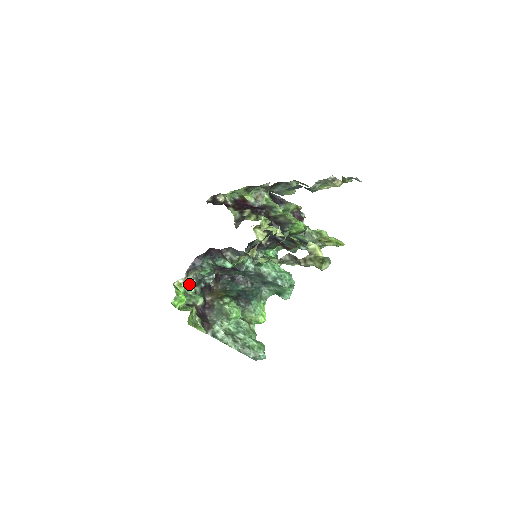
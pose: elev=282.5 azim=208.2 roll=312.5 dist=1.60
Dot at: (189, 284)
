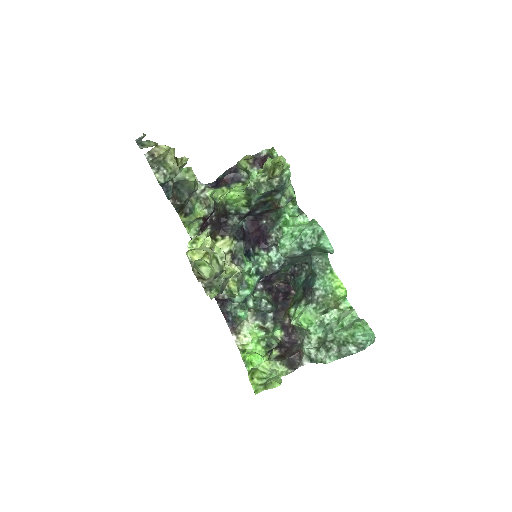
Dot at: (249, 336)
